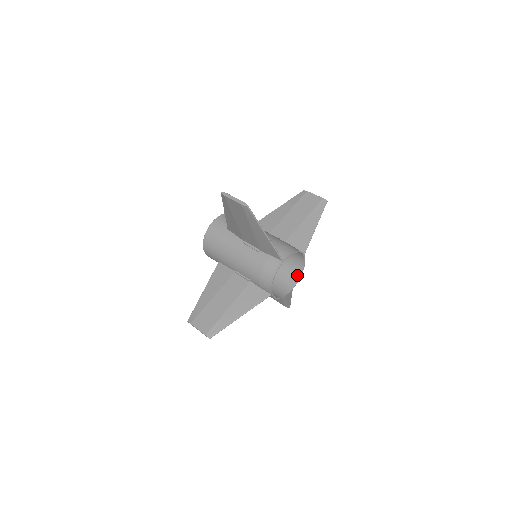
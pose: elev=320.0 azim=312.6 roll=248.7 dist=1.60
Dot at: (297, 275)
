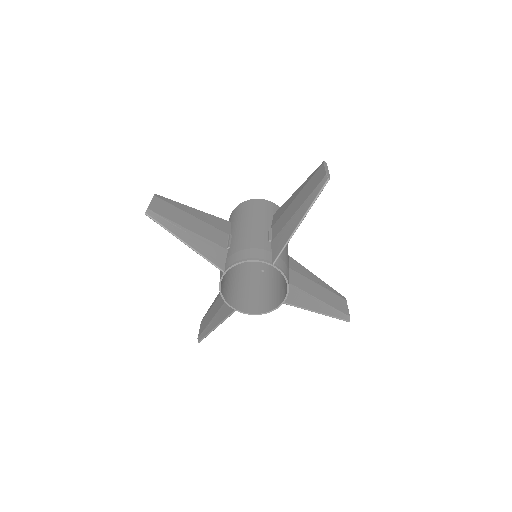
Dot at: (287, 287)
